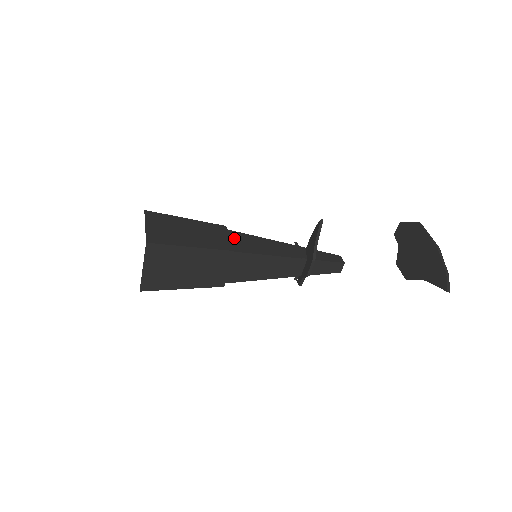
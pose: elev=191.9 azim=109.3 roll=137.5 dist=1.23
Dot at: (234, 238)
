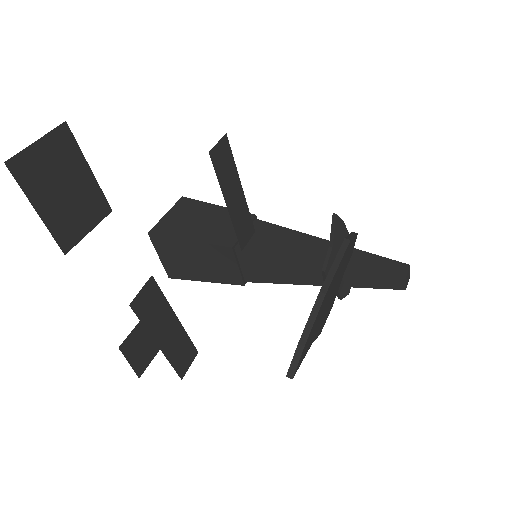
Dot at: occluded
